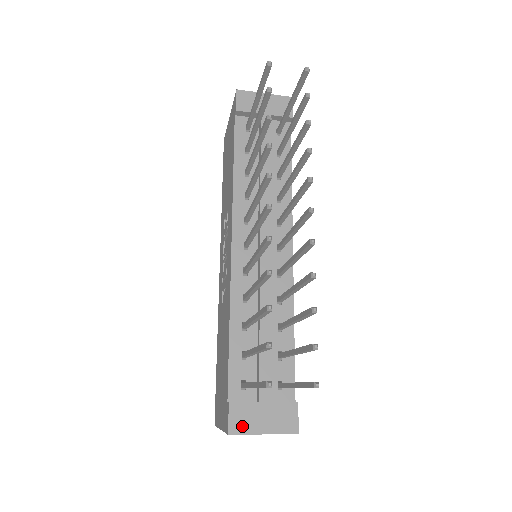
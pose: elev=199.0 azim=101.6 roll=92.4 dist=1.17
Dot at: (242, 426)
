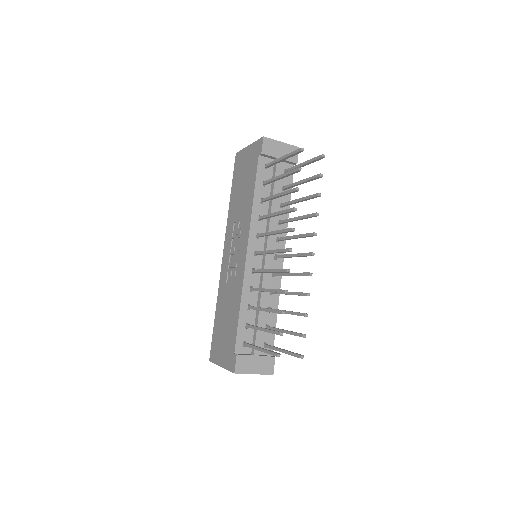
Dot at: (243, 369)
